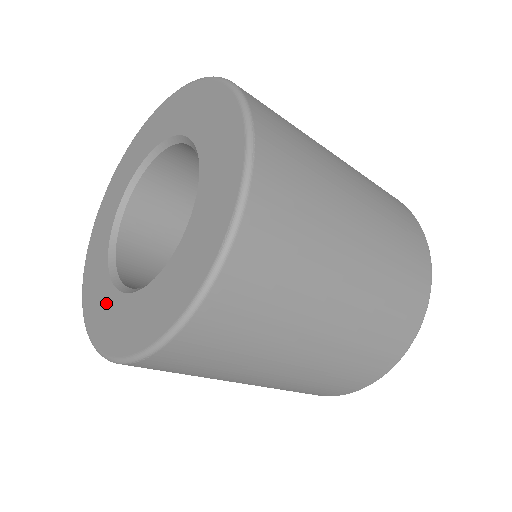
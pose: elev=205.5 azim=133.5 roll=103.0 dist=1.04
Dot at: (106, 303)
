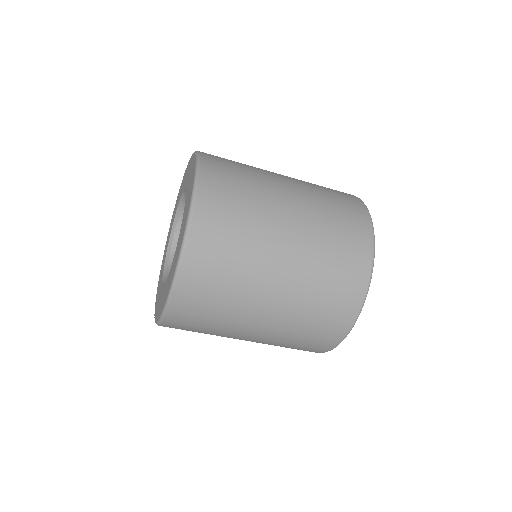
Dot at: occluded
